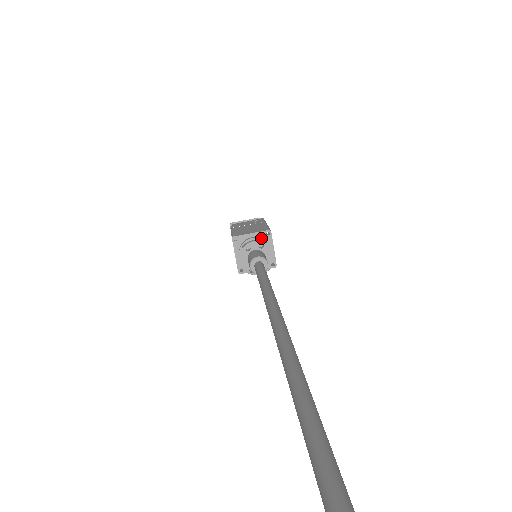
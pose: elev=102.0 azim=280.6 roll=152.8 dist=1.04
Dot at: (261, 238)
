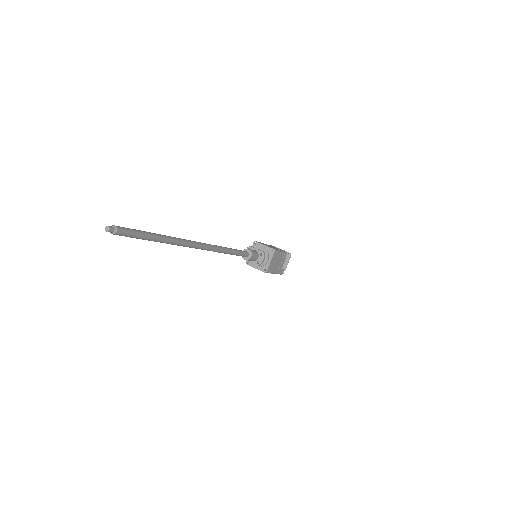
Dot at: occluded
